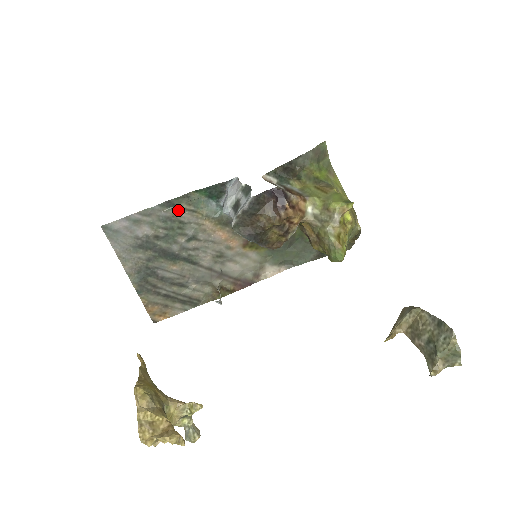
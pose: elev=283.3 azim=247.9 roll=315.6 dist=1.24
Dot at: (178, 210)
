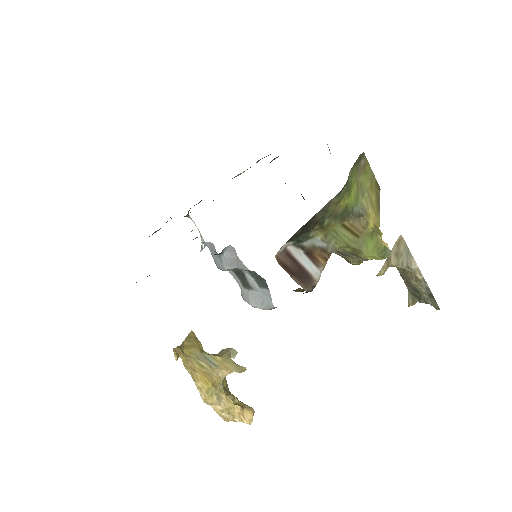
Dot at: occluded
